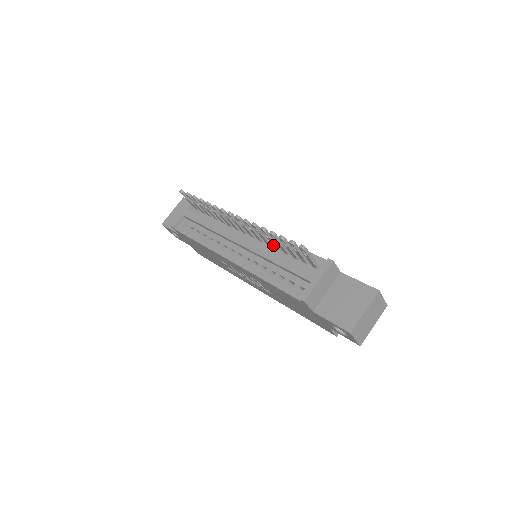
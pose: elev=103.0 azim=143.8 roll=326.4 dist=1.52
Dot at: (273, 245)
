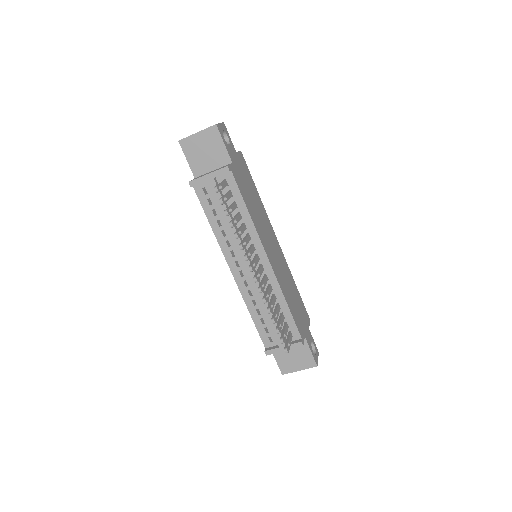
Dot at: (271, 298)
